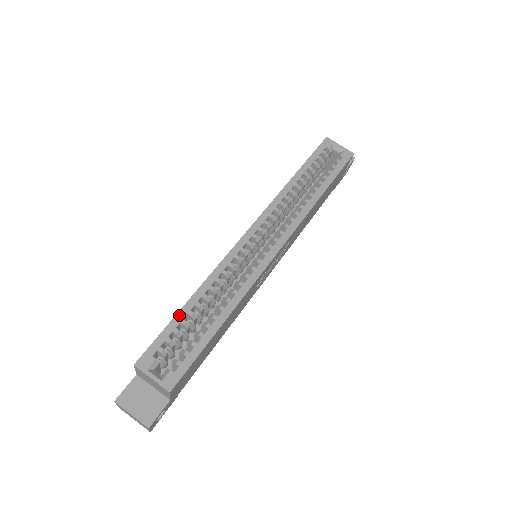
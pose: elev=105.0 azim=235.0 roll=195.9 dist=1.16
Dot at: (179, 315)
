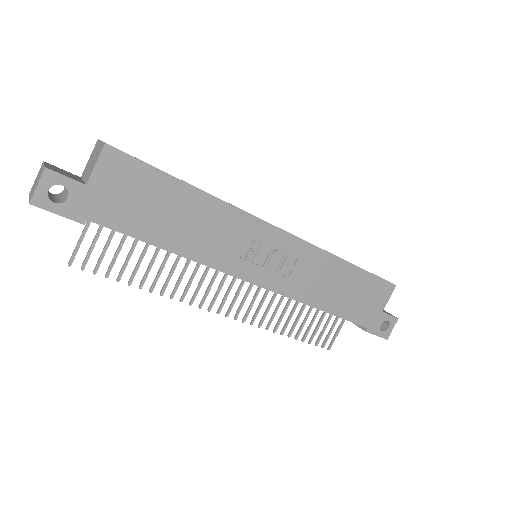
Dot at: occluded
